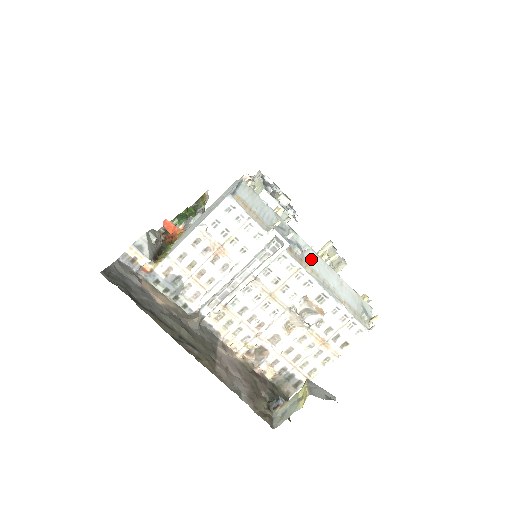
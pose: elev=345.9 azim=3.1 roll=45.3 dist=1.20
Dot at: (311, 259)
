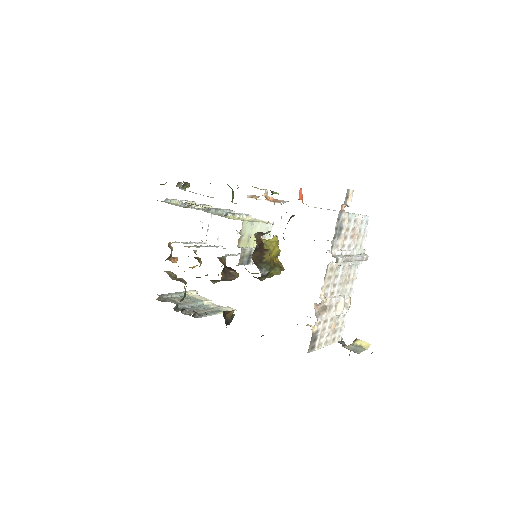
Dot at: occluded
